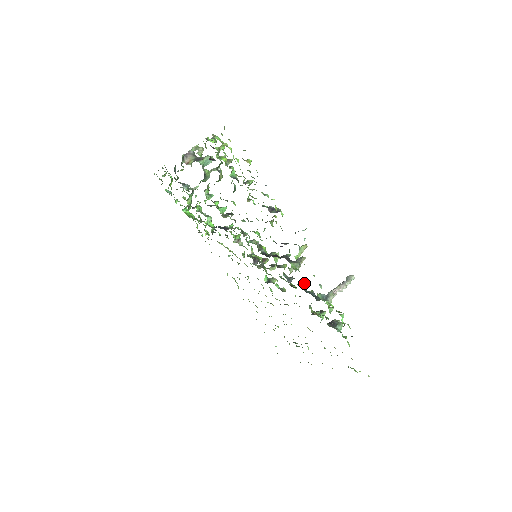
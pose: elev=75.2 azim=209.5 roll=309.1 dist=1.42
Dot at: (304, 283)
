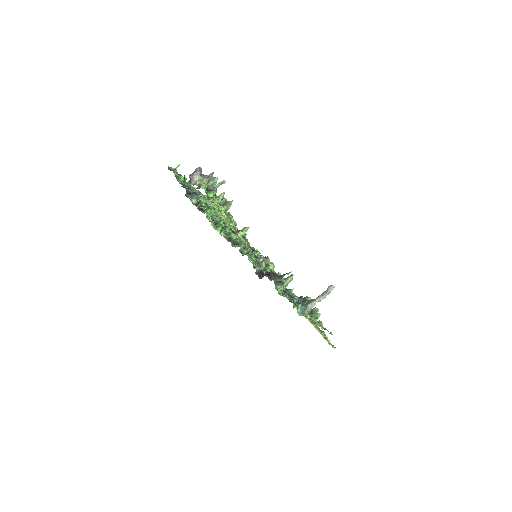
Dot at: (291, 290)
